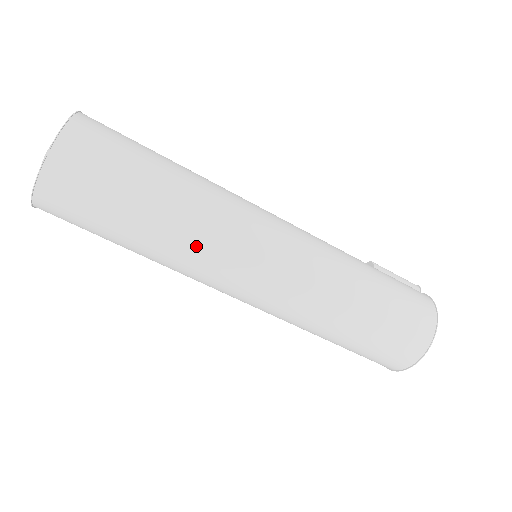
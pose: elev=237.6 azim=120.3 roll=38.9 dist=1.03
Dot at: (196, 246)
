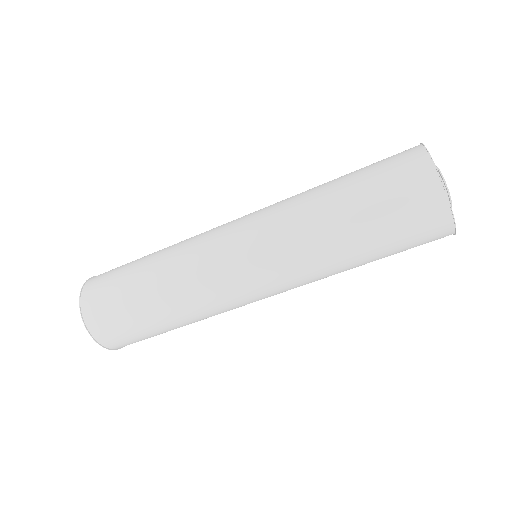
Dot at: (188, 282)
